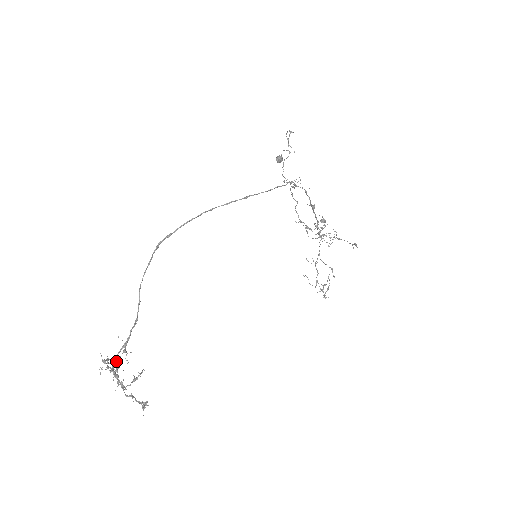
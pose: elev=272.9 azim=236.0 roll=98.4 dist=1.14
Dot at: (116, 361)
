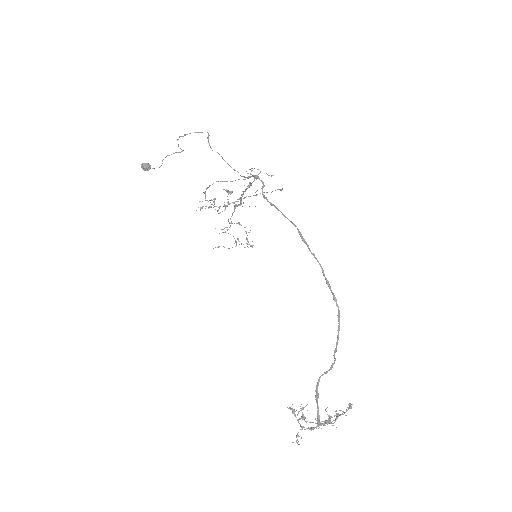
Dot at: occluded
